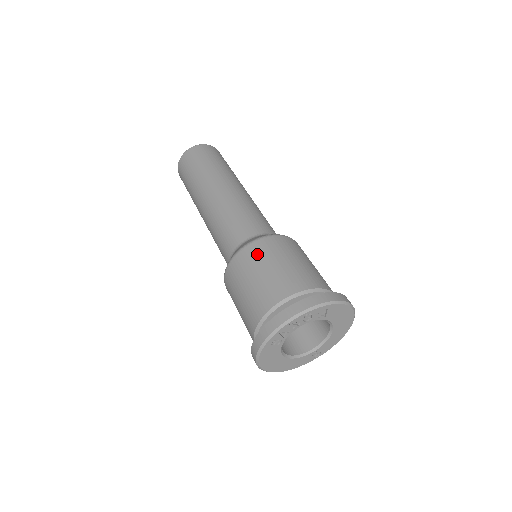
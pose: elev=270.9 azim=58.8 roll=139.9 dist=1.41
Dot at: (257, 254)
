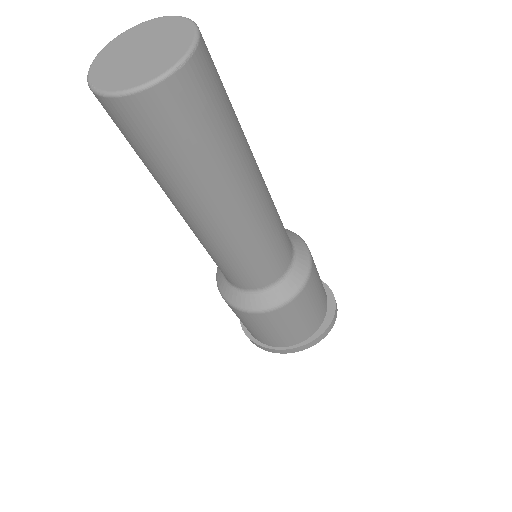
Dot at: (271, 321)
